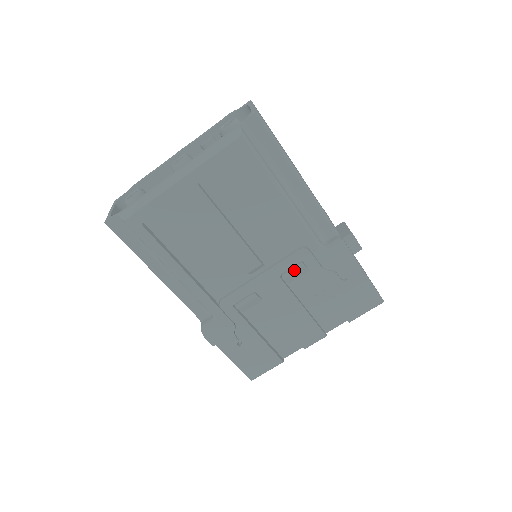
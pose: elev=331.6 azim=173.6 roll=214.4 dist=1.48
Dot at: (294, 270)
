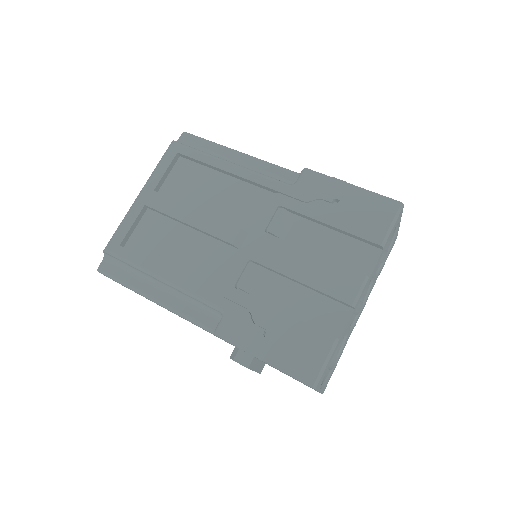
Dot at: (276, 218)
